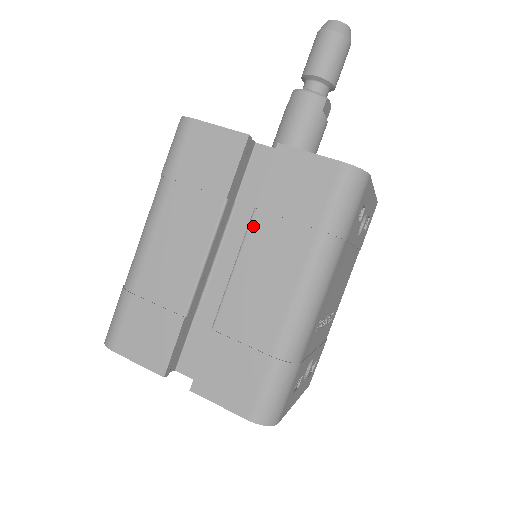
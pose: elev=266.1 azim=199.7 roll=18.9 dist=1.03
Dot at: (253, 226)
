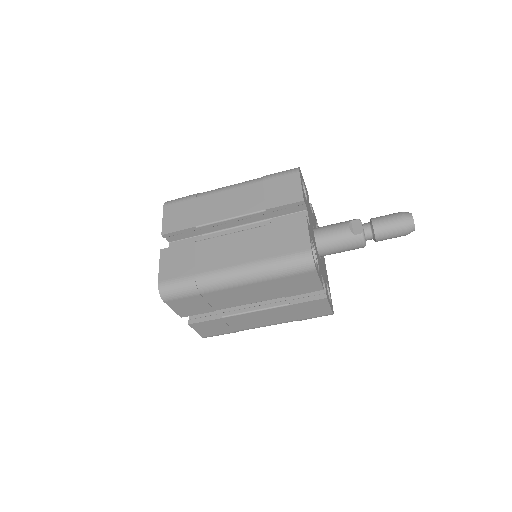
Dot at: (281, 308)
